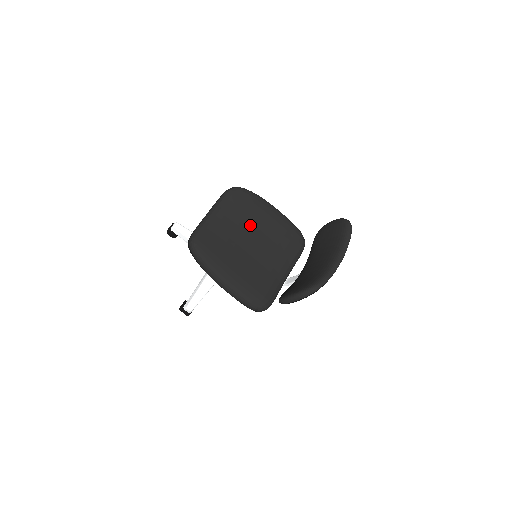
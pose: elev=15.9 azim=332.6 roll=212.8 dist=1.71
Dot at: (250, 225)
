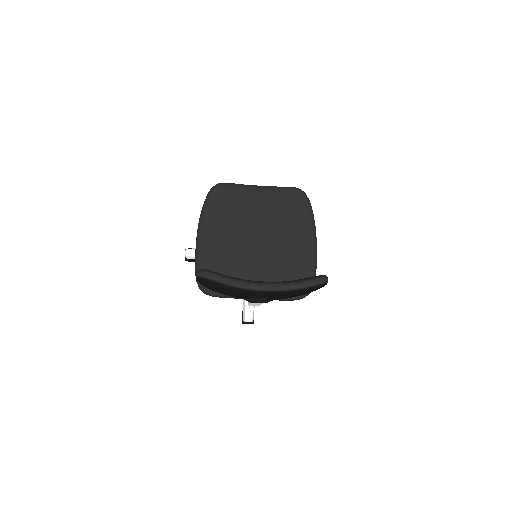
Dot at: (275, 224)
